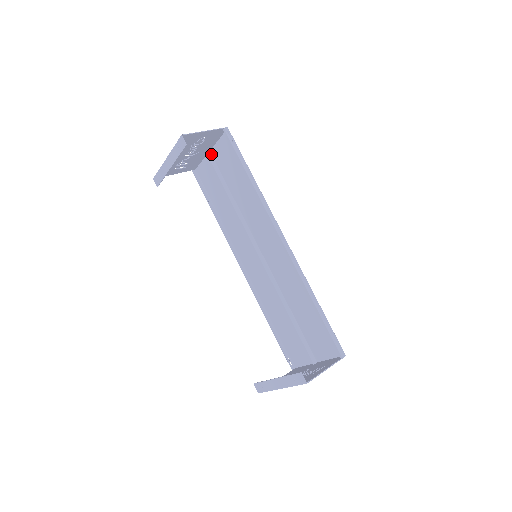
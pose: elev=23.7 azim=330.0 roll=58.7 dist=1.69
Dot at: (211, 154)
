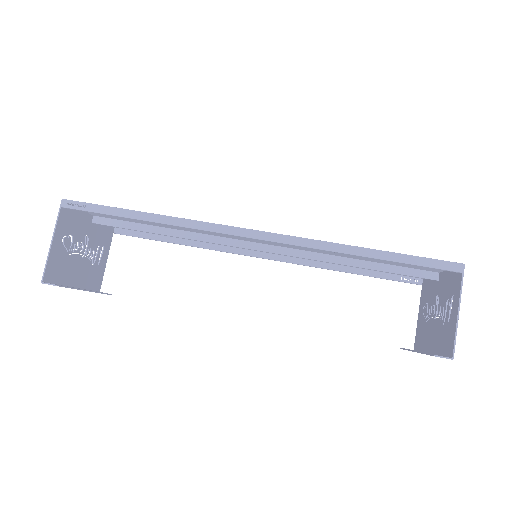
Dot at: (98, 217)
